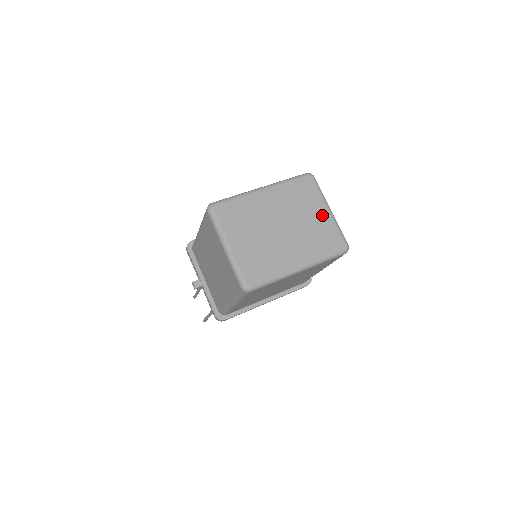
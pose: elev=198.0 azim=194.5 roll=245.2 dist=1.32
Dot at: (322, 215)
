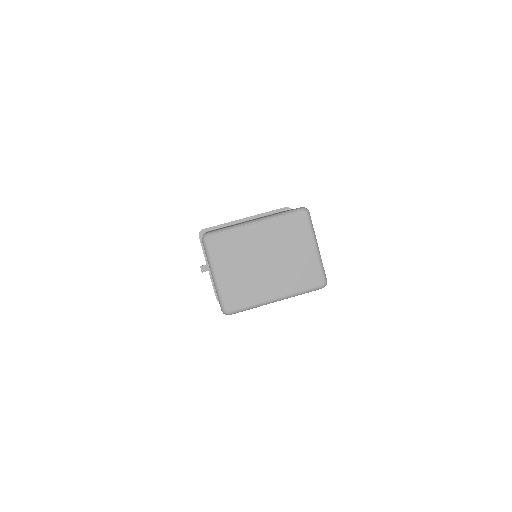
Dot at: (307, 252)
